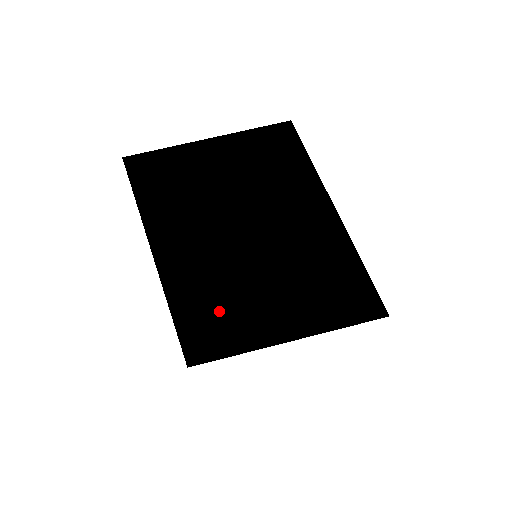
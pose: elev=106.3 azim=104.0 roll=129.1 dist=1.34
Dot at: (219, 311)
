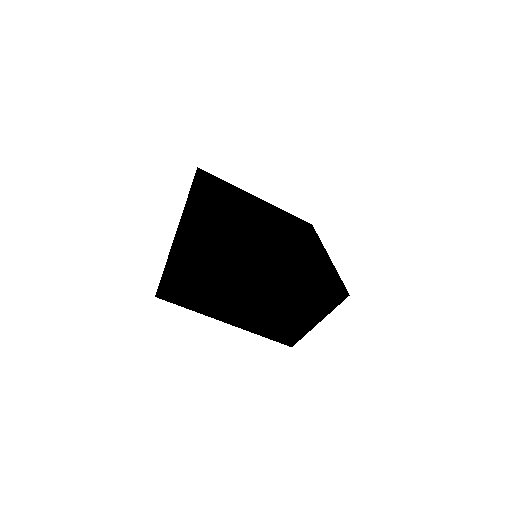
Dot at: (202, 299)
